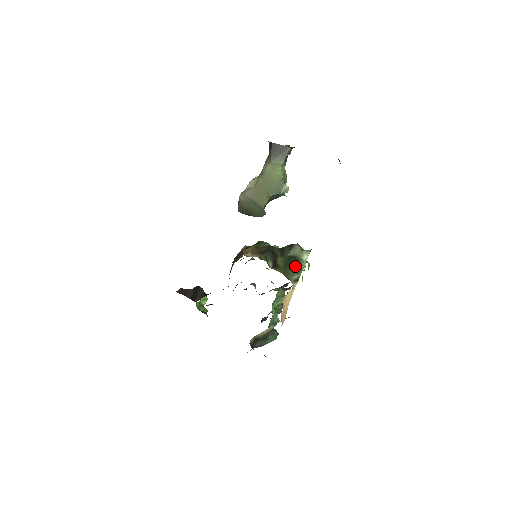
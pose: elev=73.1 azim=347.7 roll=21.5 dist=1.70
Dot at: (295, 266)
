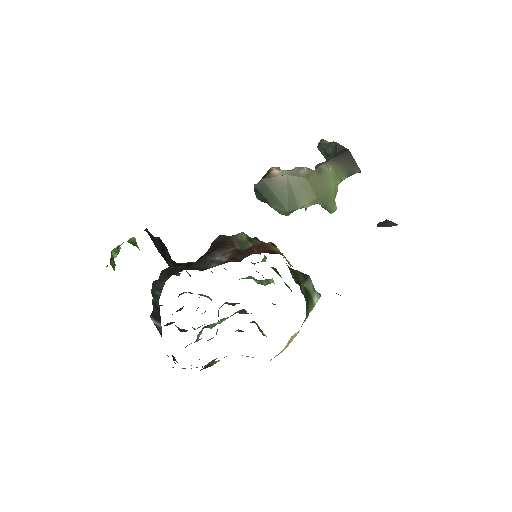
Dot at: (309, 305)
